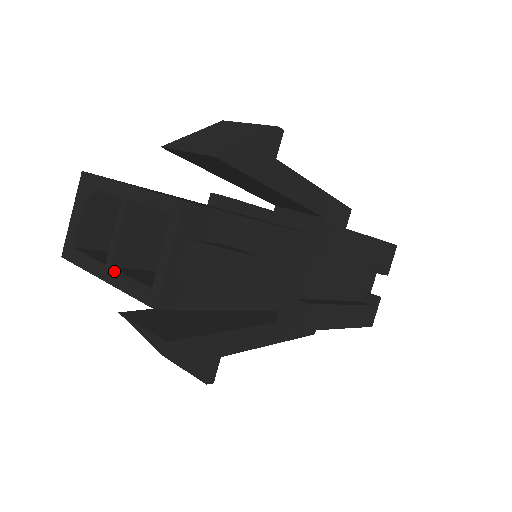
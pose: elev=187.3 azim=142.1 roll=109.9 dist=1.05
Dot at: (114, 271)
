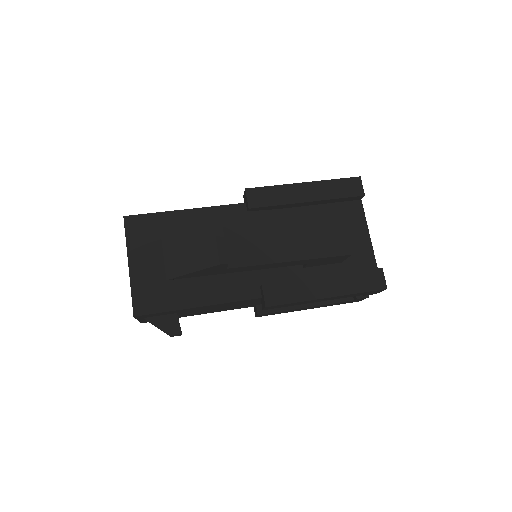
Dot at: occluded
